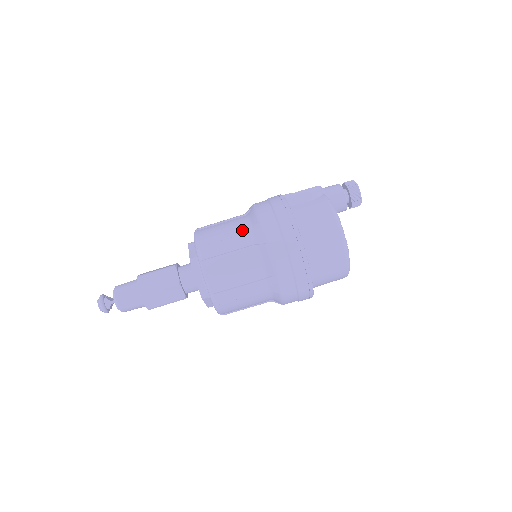
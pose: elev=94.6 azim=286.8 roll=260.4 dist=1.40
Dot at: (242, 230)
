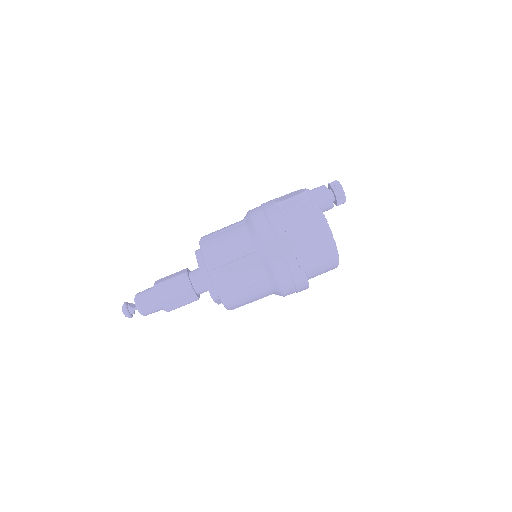
Dot at: (242, 239)
